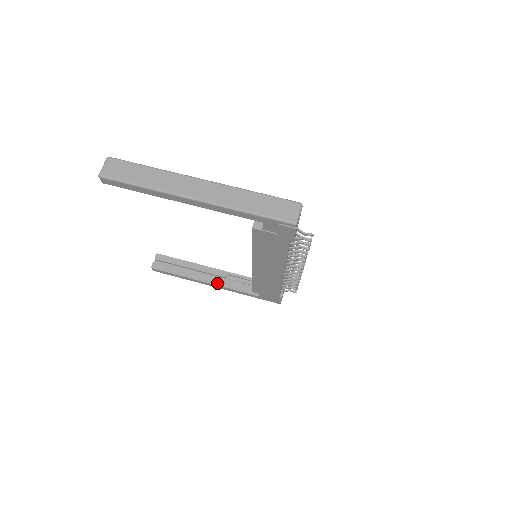
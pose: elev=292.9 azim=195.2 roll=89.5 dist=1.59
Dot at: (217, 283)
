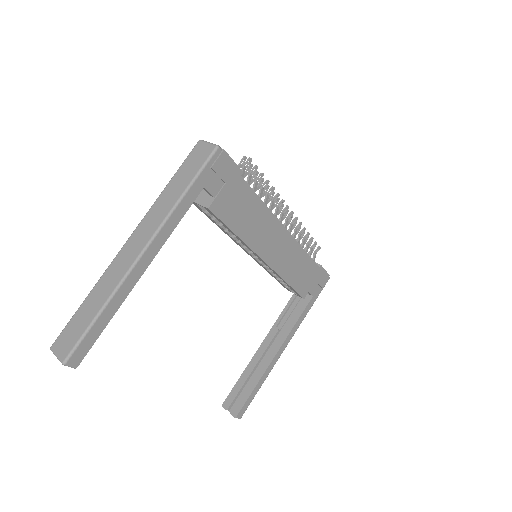
Dot at: (281, 341)
